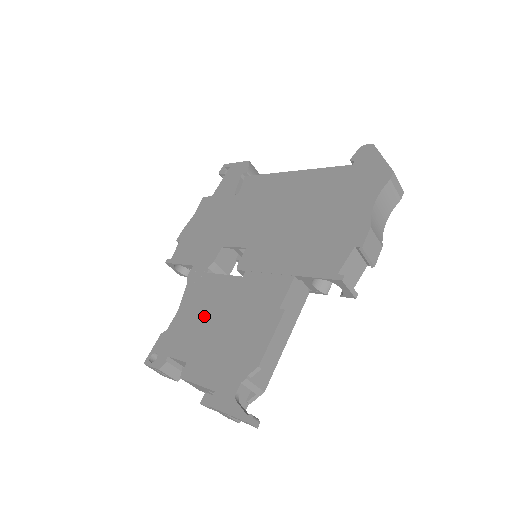
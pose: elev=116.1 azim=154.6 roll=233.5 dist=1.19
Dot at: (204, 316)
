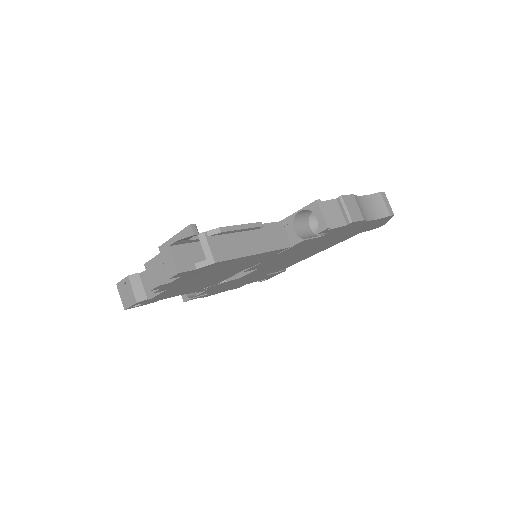
Dot at: occluded
